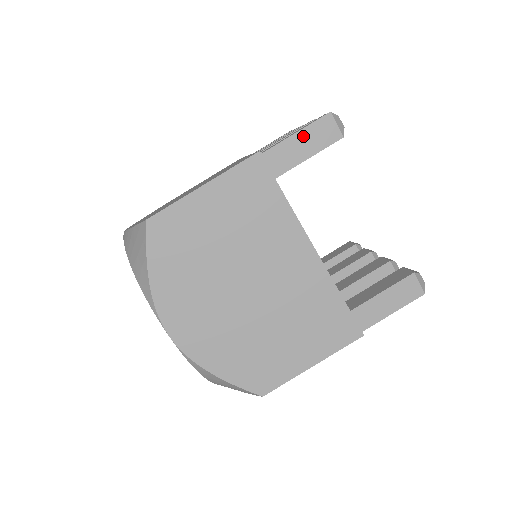
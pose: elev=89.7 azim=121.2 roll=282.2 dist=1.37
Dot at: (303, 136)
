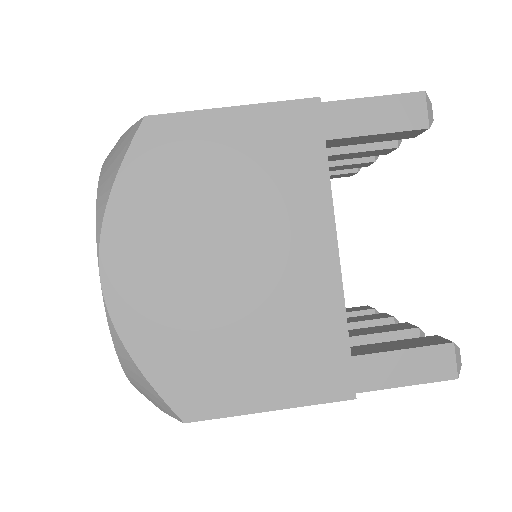
Dot at: (380, 105)
